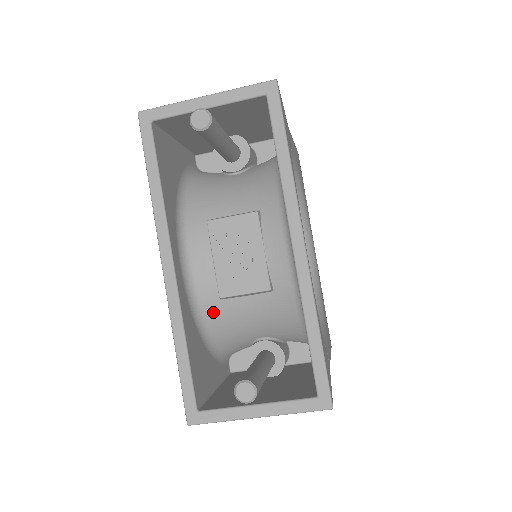
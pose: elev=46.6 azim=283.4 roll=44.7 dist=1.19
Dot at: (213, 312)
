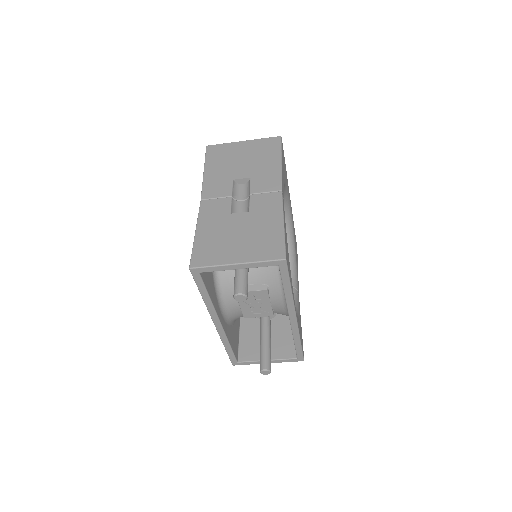
Dot at: (239, 317)
